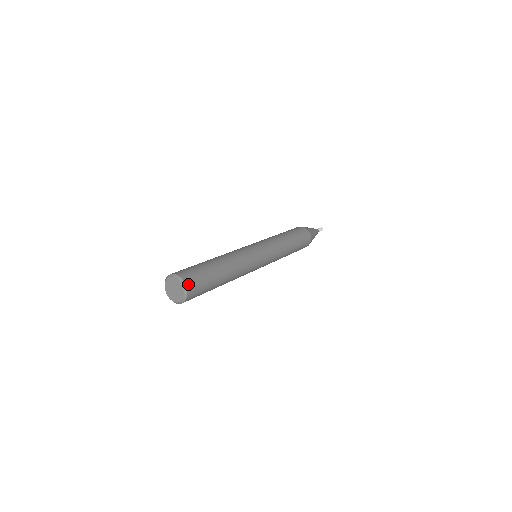
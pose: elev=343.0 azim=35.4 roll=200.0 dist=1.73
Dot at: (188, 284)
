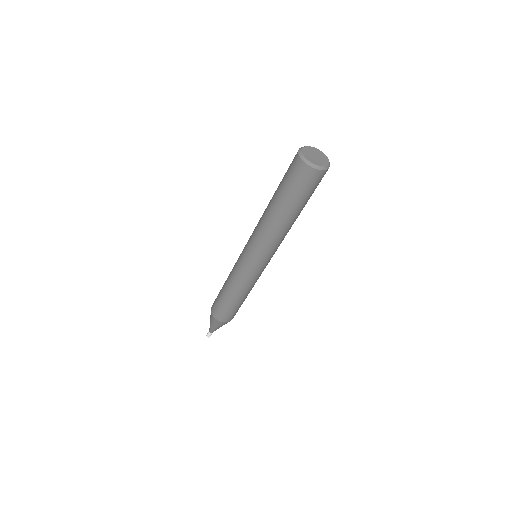
Dot at: occluded
